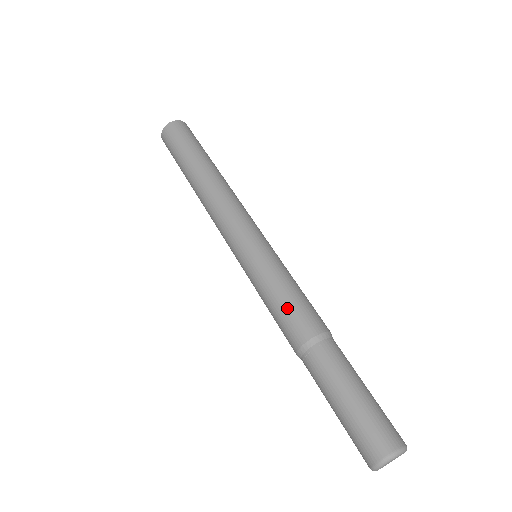
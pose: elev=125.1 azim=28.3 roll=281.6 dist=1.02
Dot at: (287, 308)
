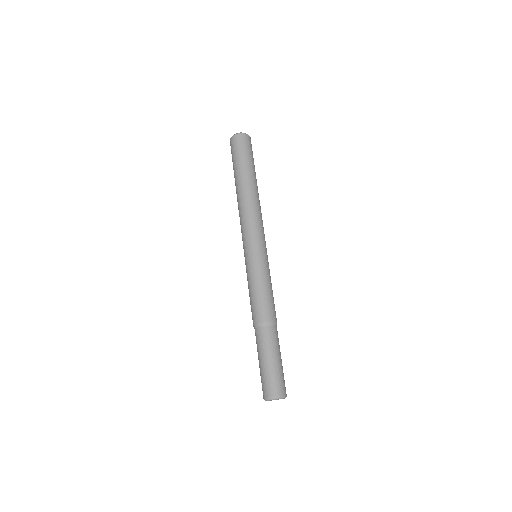
Dot at: (256, 300)
